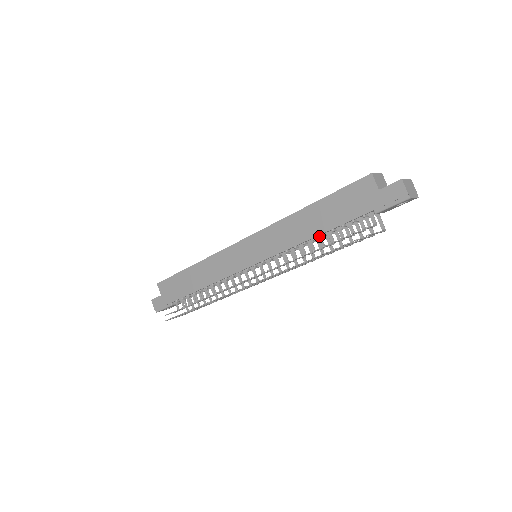
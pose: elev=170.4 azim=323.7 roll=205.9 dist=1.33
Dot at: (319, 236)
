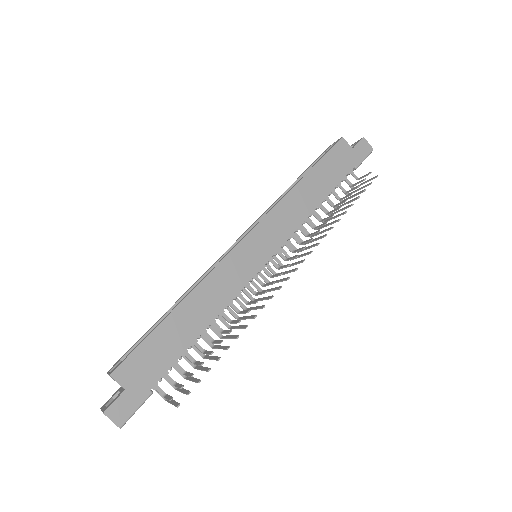
Dot at: (319, 204)
